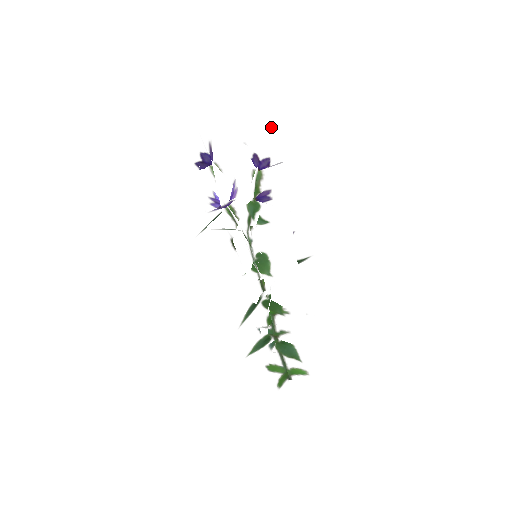
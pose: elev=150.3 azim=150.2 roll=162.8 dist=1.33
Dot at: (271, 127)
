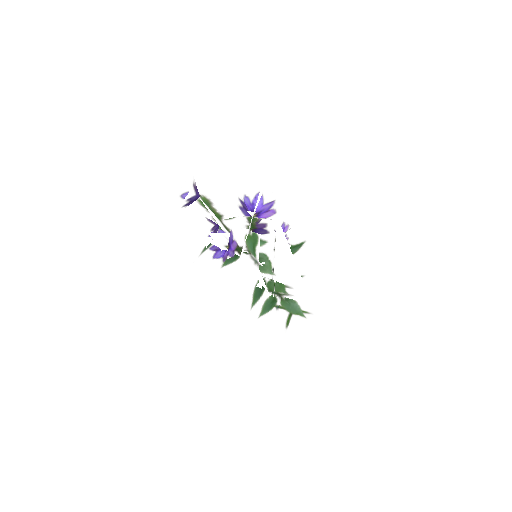
Dot at: (262, 184)
